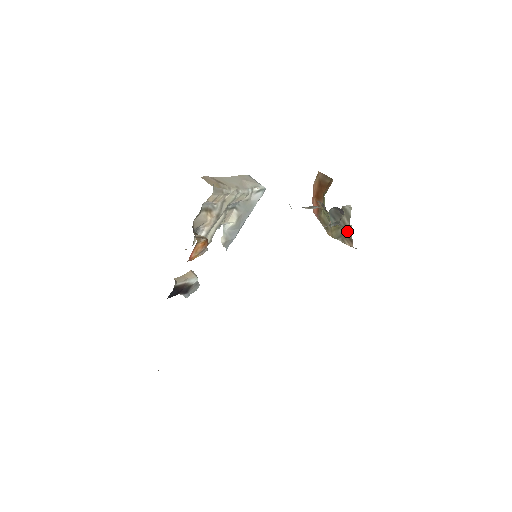
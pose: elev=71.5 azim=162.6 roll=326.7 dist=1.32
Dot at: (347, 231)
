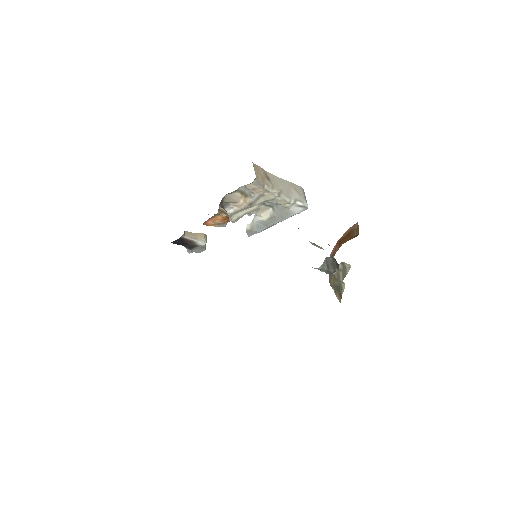
Dot at: (341, 286)
